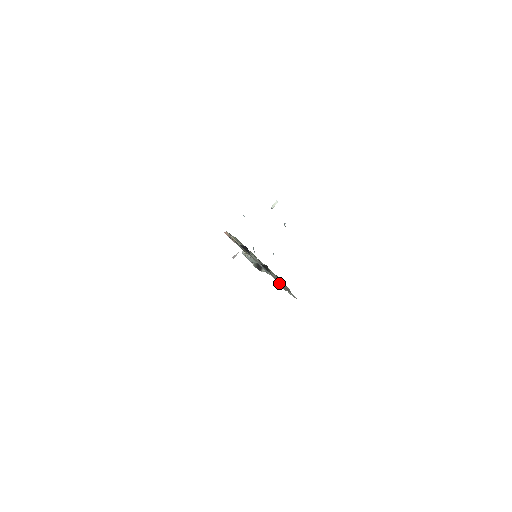
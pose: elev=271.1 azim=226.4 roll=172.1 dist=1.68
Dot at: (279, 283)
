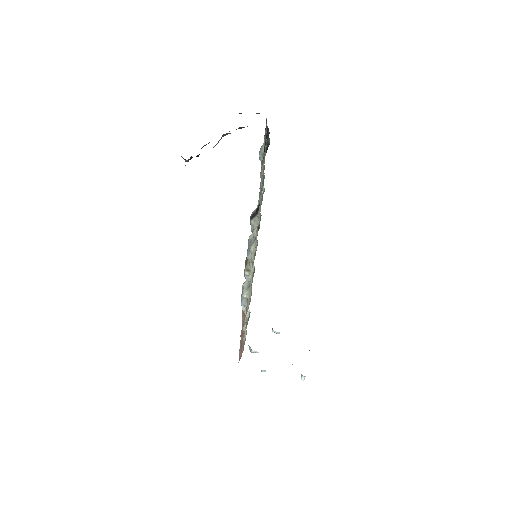
Dot at: occluded
